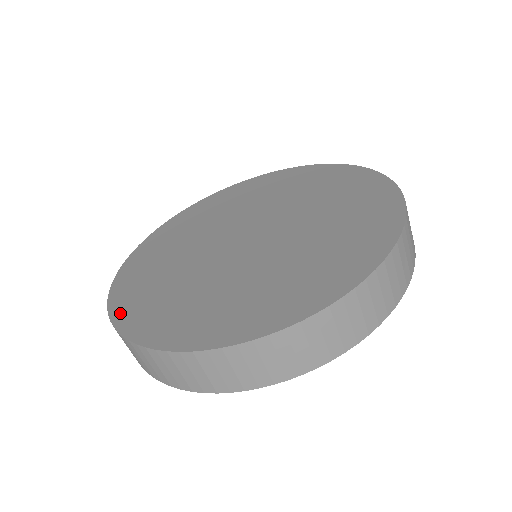
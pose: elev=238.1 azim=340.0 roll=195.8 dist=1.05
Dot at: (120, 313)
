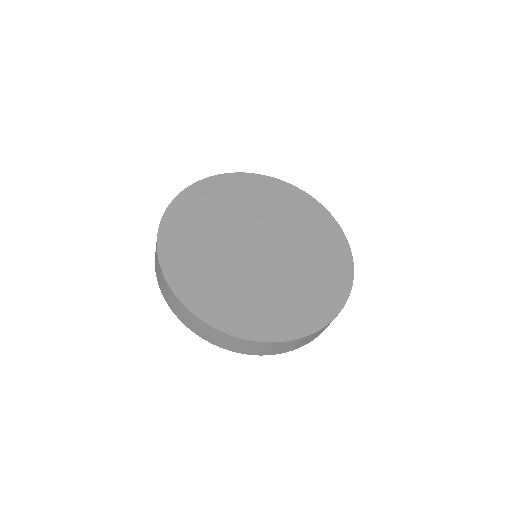
Dot at: (171, 273)
